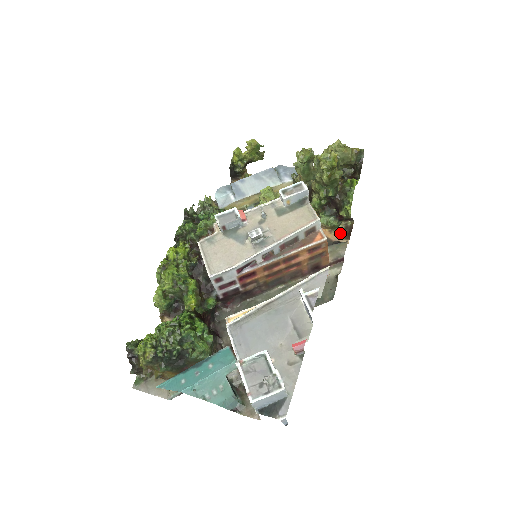
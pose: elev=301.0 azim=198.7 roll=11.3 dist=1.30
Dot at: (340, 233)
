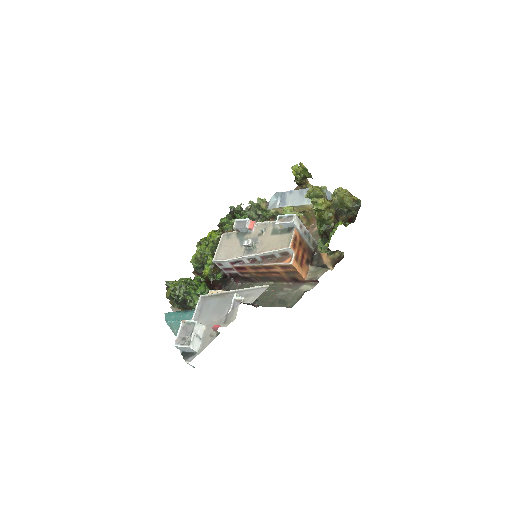
Dot at: (333, 259)
